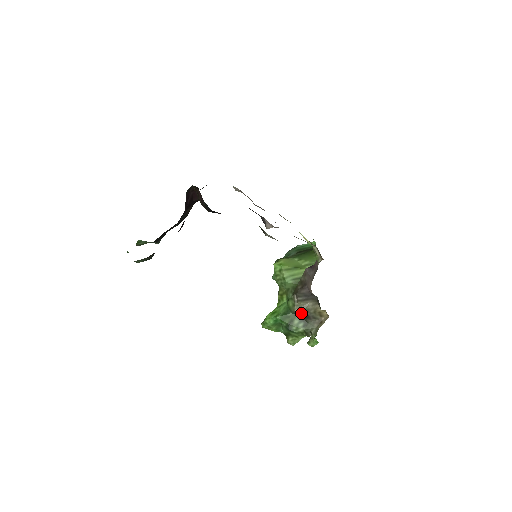
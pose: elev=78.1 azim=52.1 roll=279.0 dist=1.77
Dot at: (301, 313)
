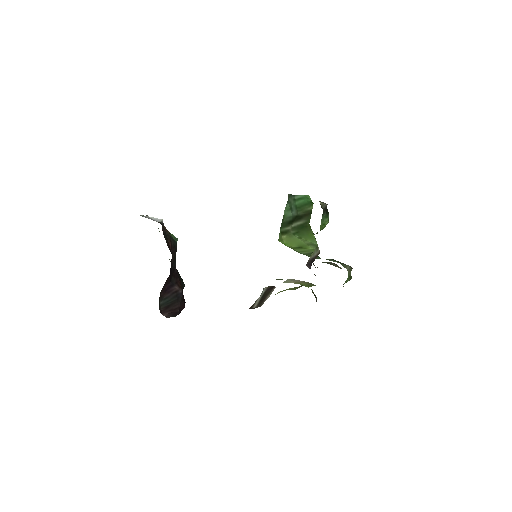
Dot at: occluded
